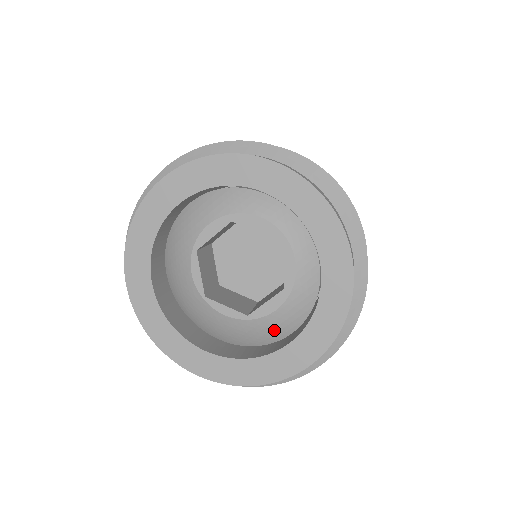
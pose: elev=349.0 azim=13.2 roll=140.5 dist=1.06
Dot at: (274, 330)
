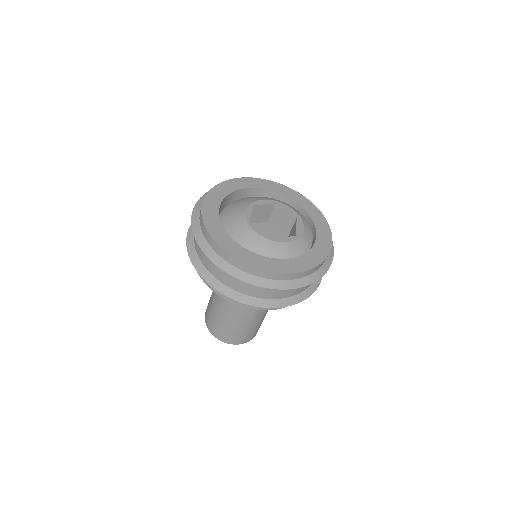
Dot at: (281, 255)
